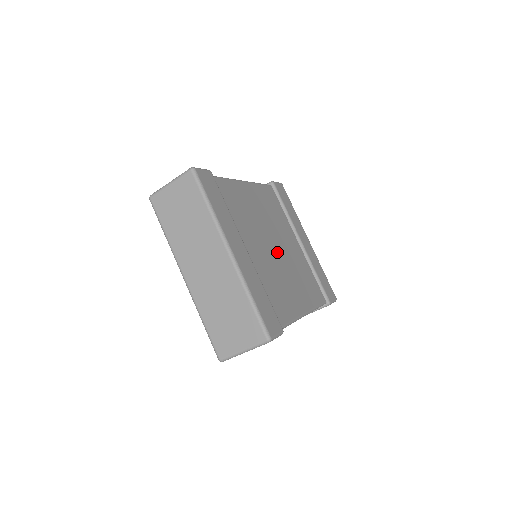
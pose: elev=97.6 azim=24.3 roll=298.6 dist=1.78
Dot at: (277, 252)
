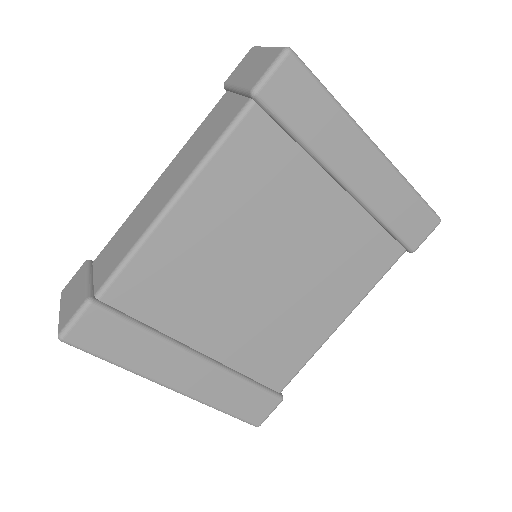
Dot at: (274, 279)
